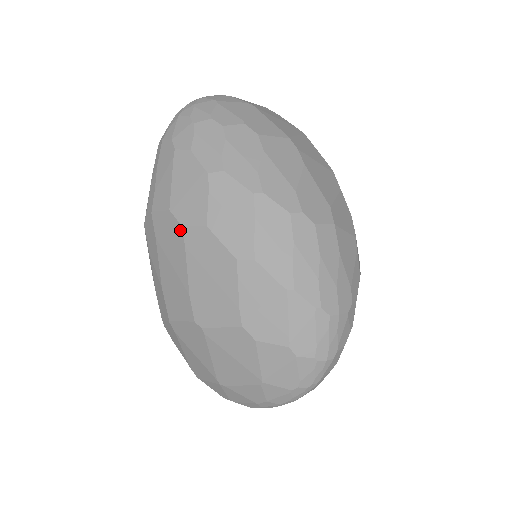
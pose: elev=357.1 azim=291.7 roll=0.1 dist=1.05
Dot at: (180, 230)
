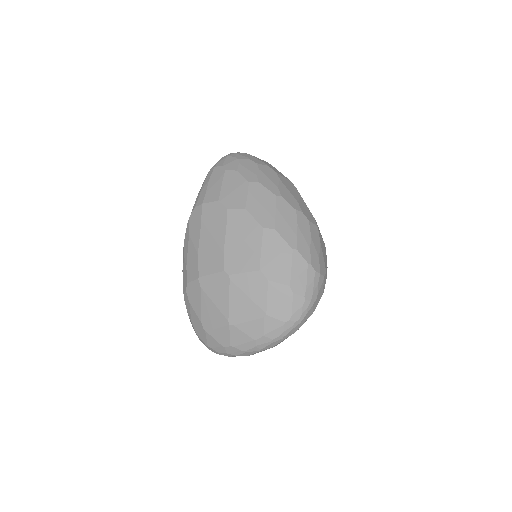
Dot at: (225, 211)
